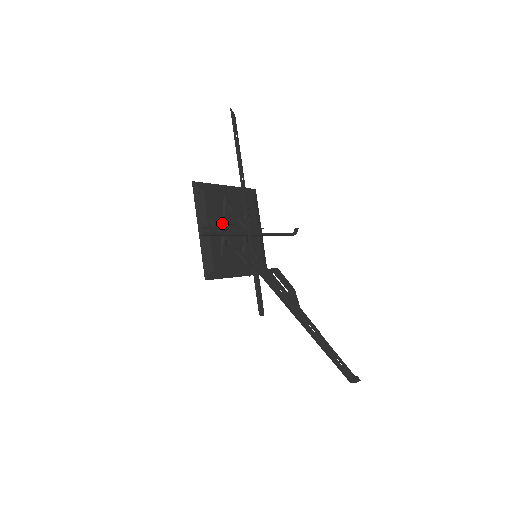
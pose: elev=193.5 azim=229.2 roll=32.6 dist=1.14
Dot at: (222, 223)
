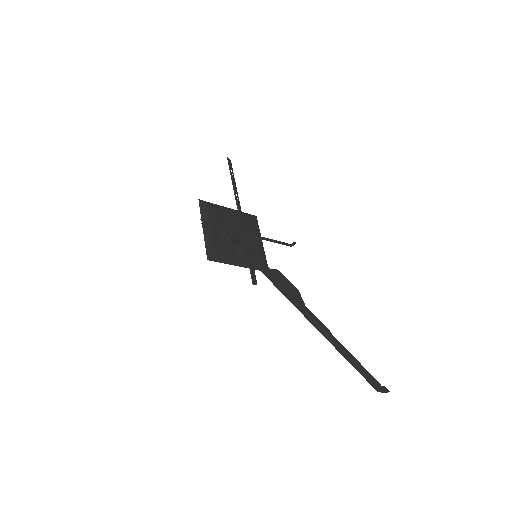
Dot at: (219, 220)
